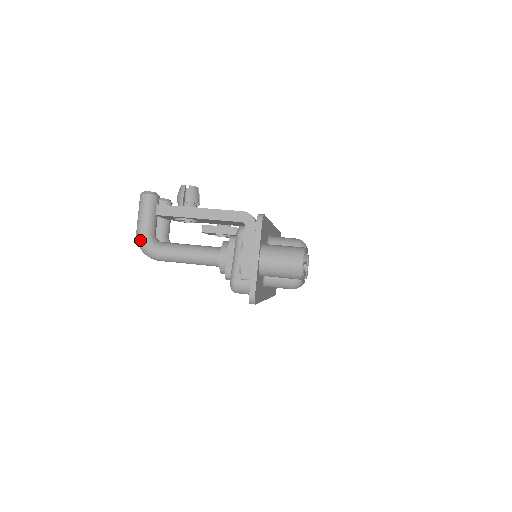
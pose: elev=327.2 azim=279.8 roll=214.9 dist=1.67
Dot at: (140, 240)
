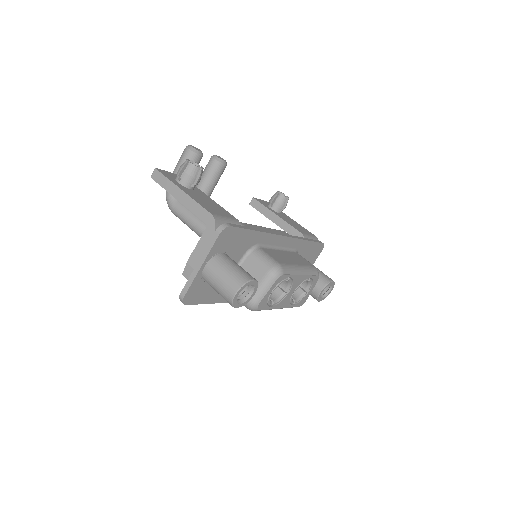
Dot at: occluded
